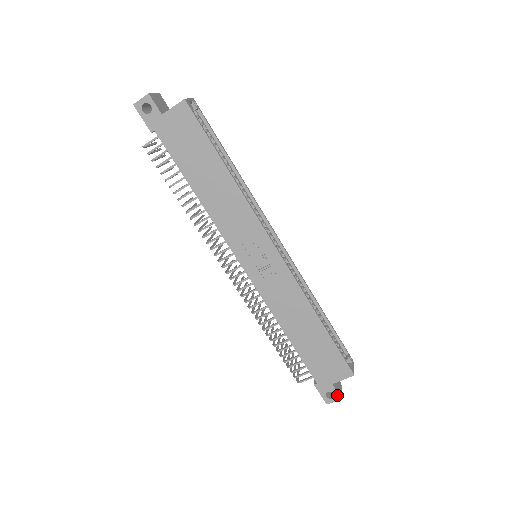
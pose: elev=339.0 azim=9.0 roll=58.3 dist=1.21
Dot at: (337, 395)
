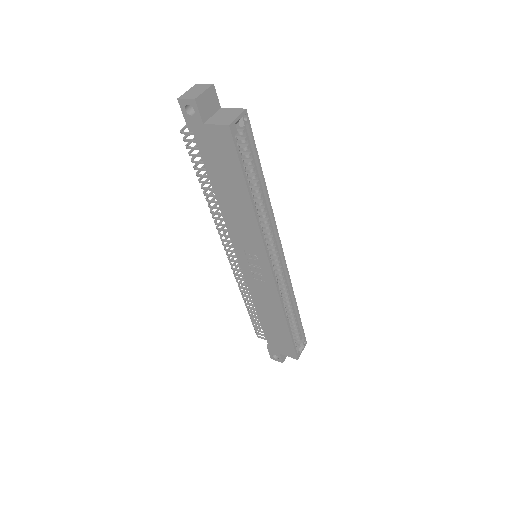
Dot at: (281, 360)
